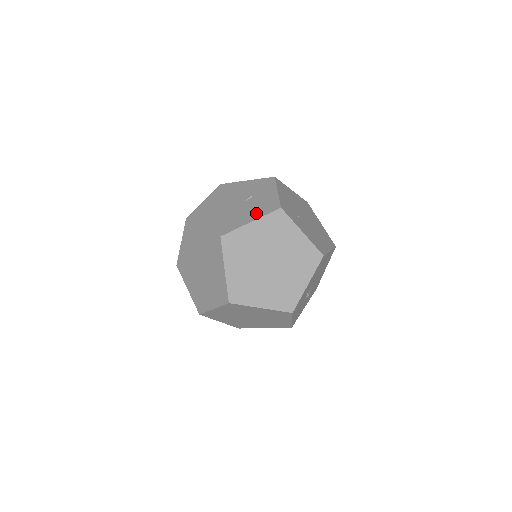
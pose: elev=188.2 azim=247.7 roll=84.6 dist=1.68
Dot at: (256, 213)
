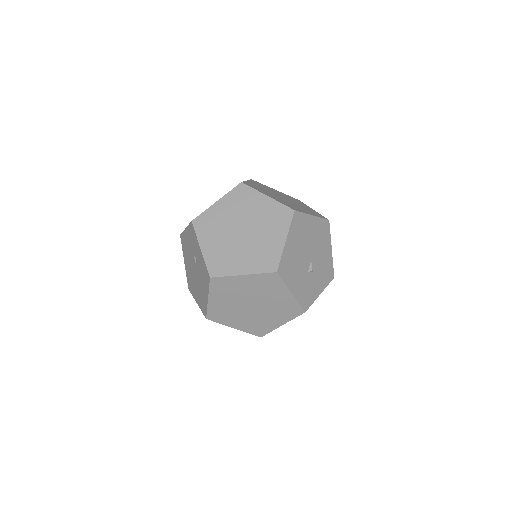
Dot at: (205, 286)
